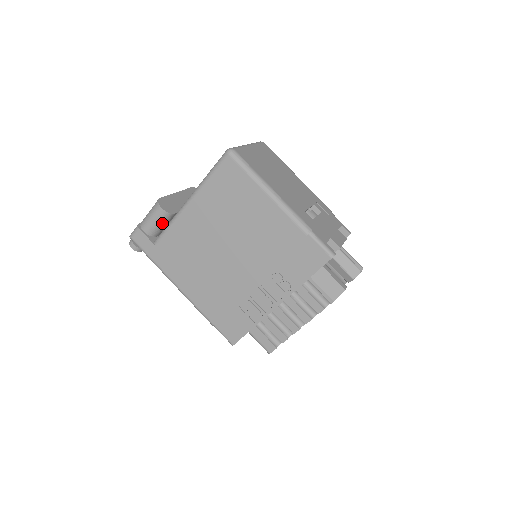
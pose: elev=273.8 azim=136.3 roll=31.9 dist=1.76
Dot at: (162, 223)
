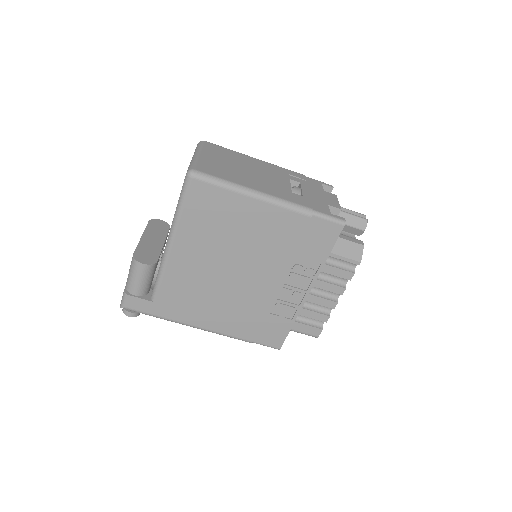
Dot at: (150, 277)
